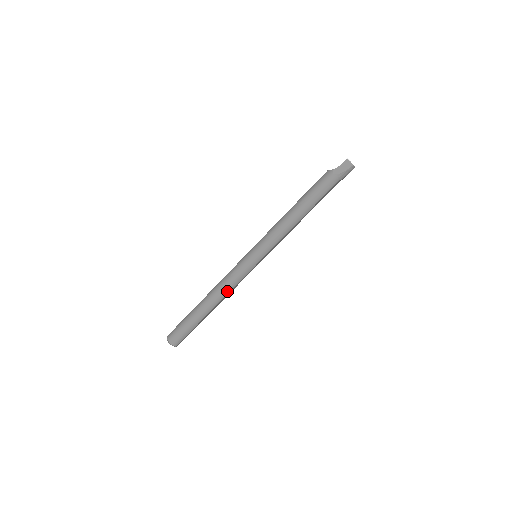
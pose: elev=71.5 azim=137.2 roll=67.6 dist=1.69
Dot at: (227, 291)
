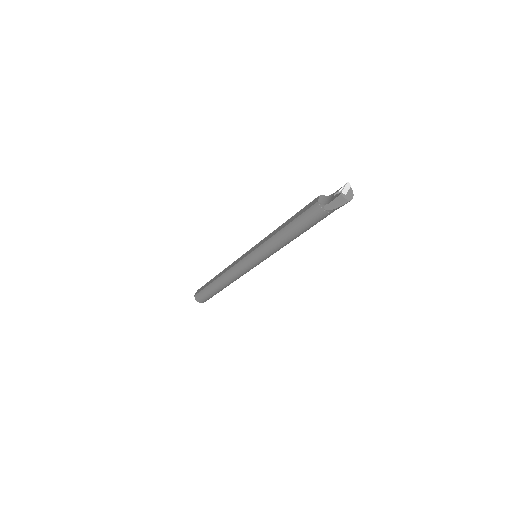
Dot at: (236, 279)
